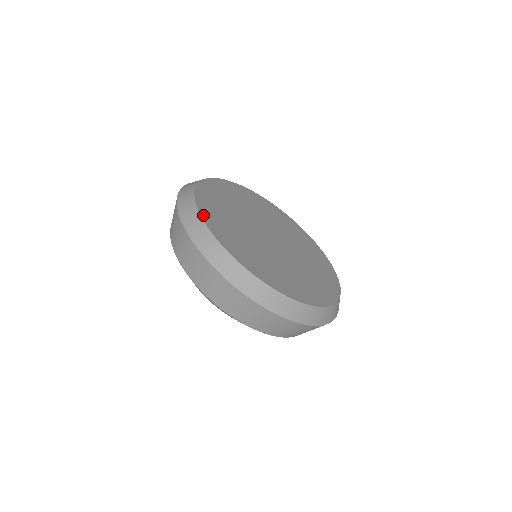
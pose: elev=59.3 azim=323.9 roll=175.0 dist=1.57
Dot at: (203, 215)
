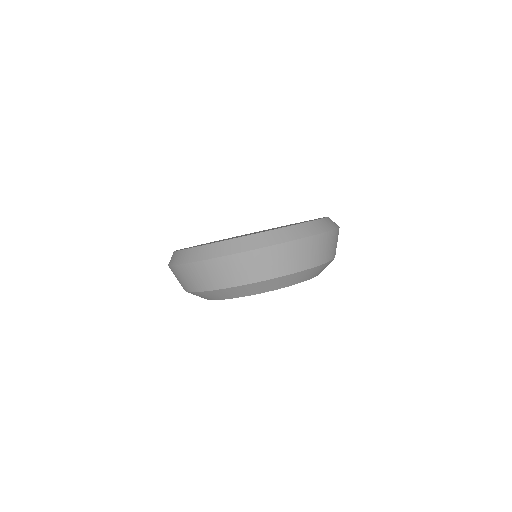
Dot at: occluded
